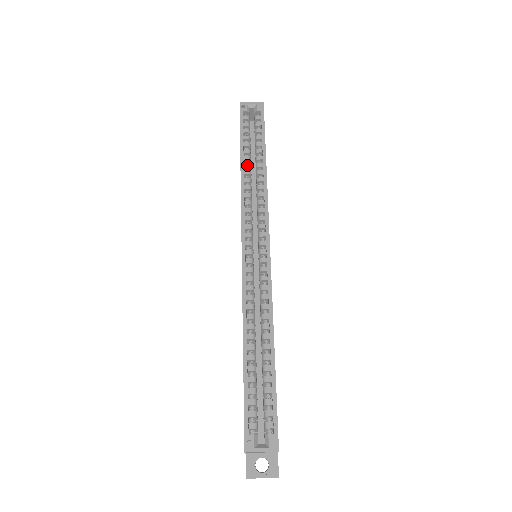
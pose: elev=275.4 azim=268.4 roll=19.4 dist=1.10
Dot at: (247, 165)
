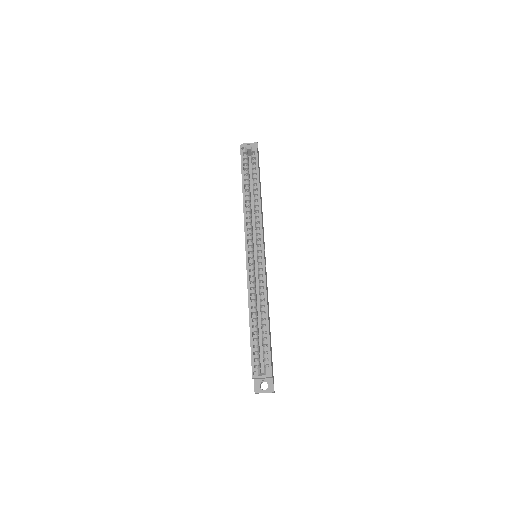
Dot at: (247, 193)
